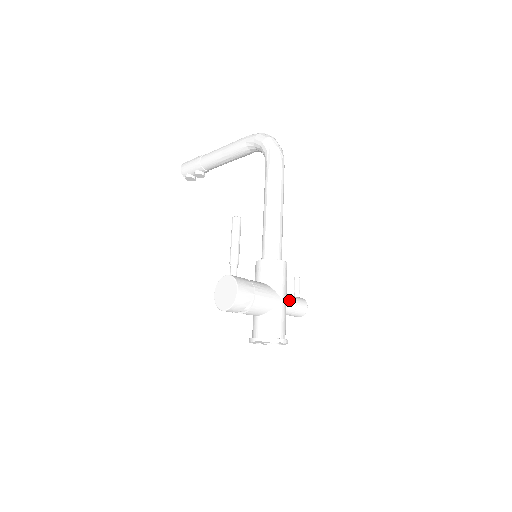
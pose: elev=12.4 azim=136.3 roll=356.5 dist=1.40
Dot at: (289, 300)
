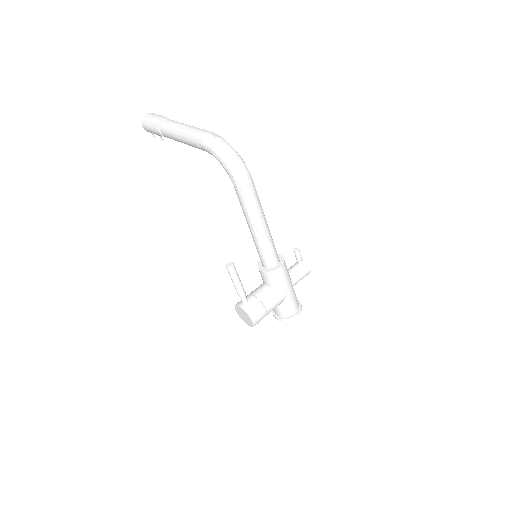
Dot at: (294, 280)
